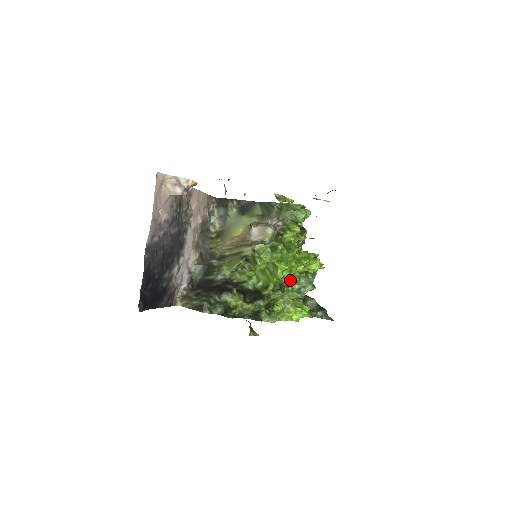
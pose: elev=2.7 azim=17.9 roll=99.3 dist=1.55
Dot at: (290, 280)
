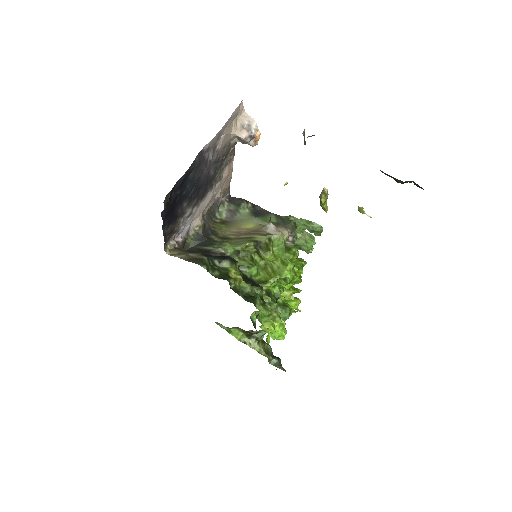
Dot at: (279, 295)
